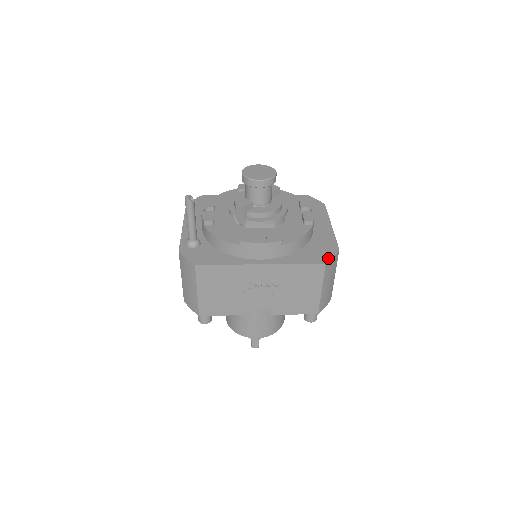
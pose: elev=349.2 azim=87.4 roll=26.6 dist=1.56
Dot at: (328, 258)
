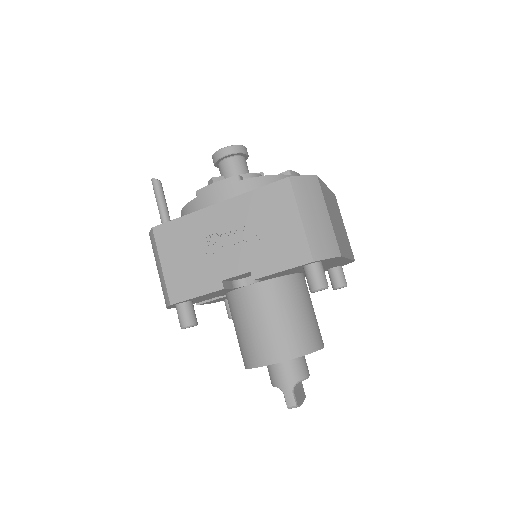
Dot at: (296, 177)
